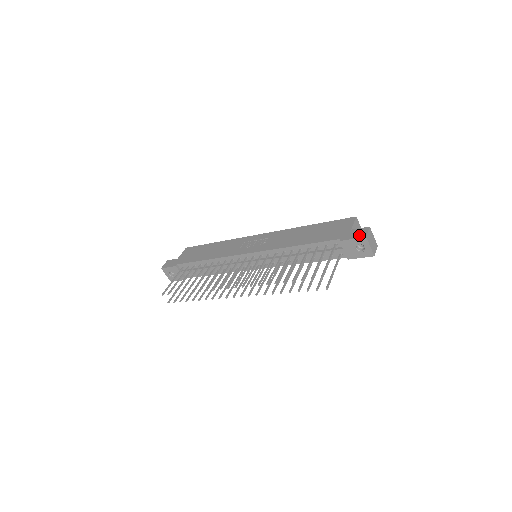
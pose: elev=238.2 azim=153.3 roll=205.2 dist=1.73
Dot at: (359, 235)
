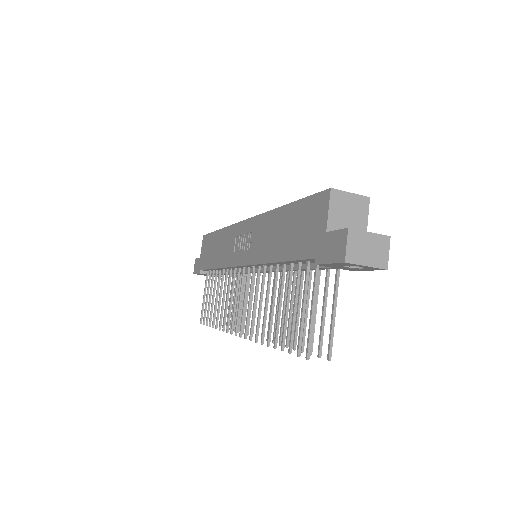
Dot at: (335, 254)
